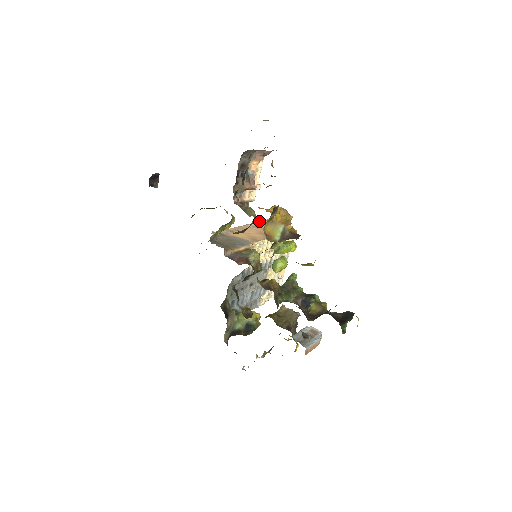
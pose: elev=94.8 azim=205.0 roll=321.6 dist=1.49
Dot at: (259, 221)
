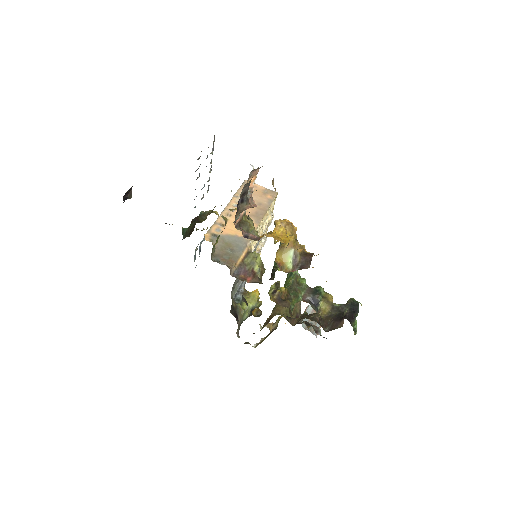
Dot at: (239, 188)
